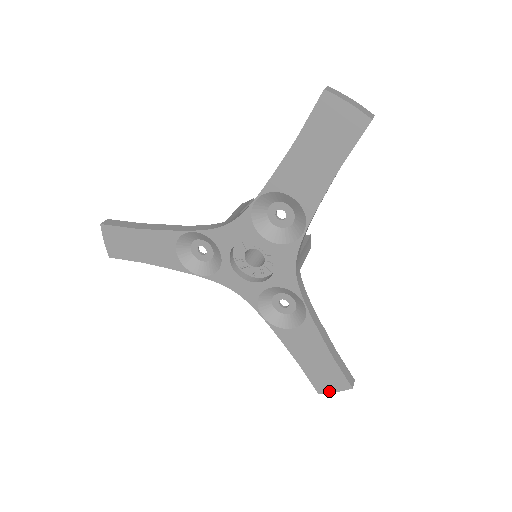
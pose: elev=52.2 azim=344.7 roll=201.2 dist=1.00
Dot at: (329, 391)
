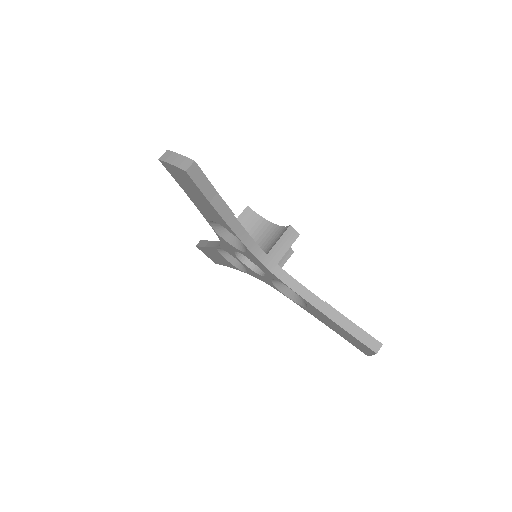
Dot at: (369, 354)
